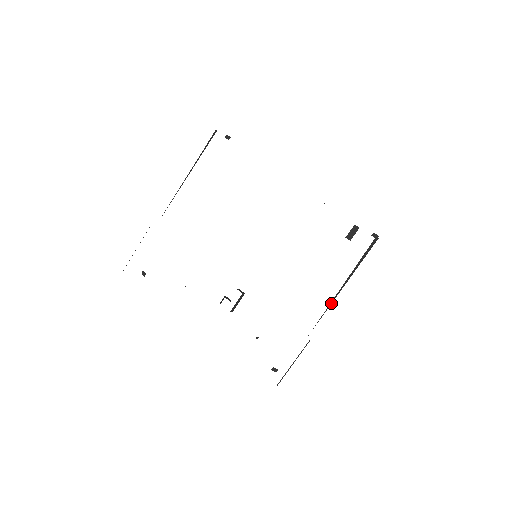
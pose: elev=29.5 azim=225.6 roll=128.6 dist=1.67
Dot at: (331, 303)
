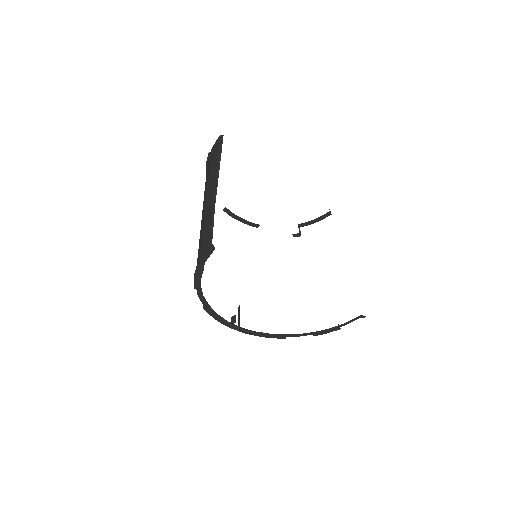
Dot at: occluded
